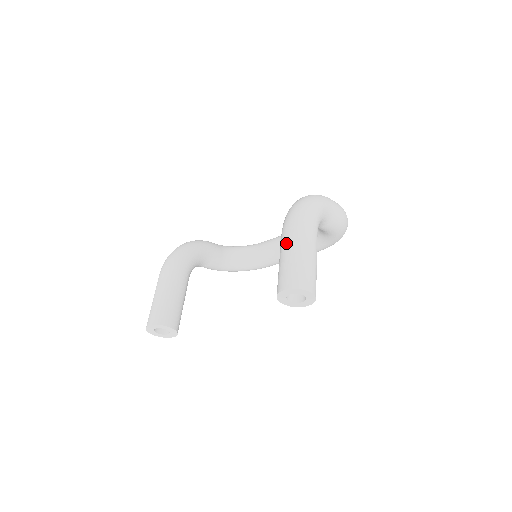
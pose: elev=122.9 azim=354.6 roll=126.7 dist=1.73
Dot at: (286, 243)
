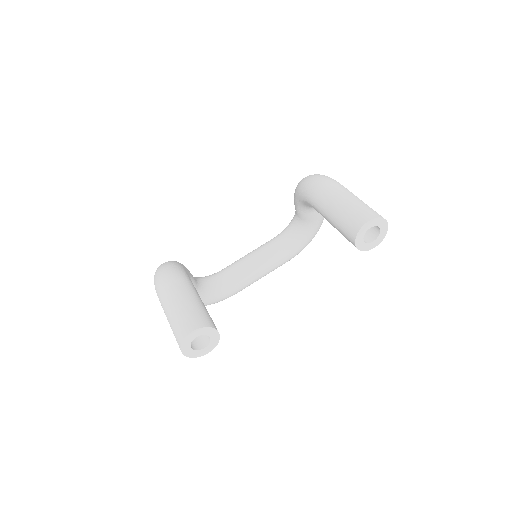
Dot at: (334, 195)
